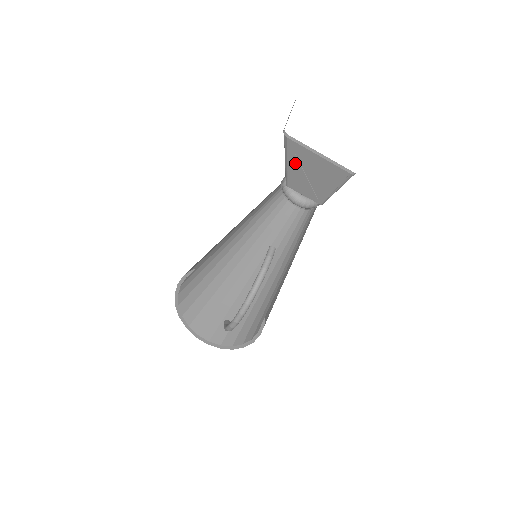
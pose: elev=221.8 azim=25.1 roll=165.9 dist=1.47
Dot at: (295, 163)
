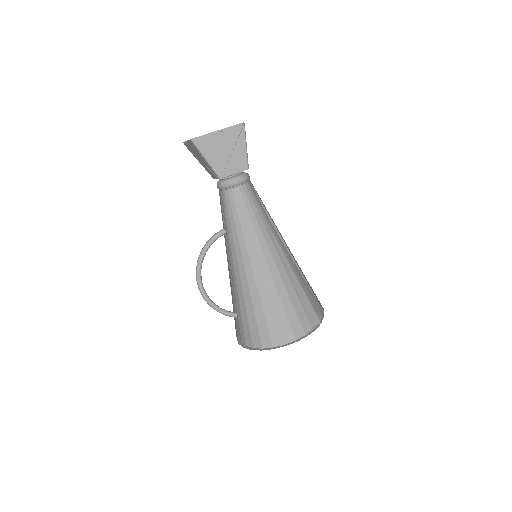
Dot at: (197, 158)
